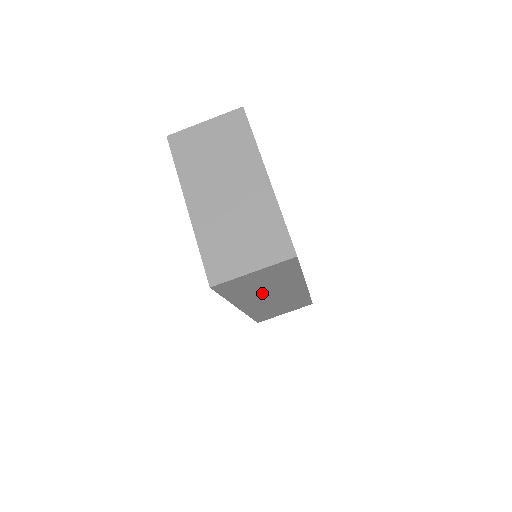
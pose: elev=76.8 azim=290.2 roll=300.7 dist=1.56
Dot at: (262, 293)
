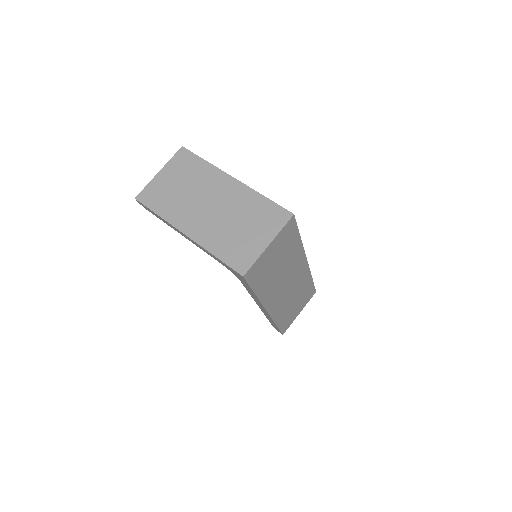
Dot at: (279, 280)
